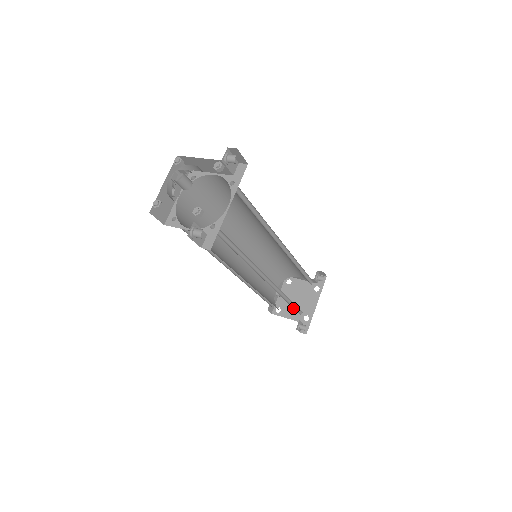
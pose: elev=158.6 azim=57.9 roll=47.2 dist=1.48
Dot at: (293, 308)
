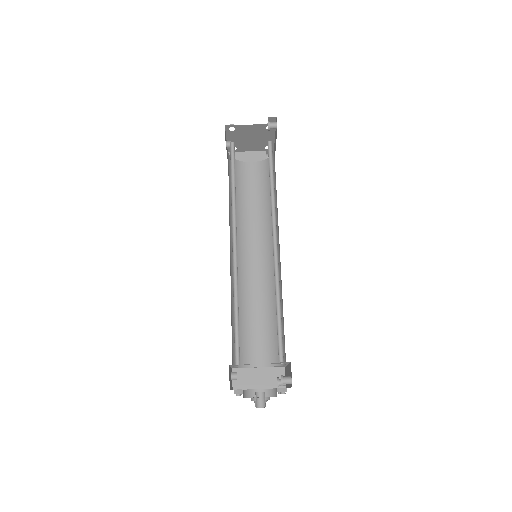
Dot at: (249, 145)
